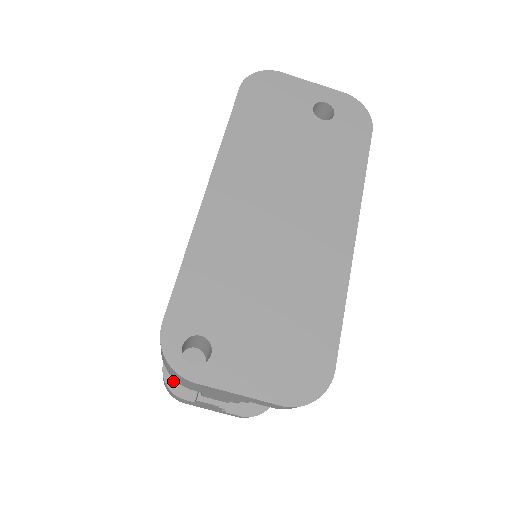
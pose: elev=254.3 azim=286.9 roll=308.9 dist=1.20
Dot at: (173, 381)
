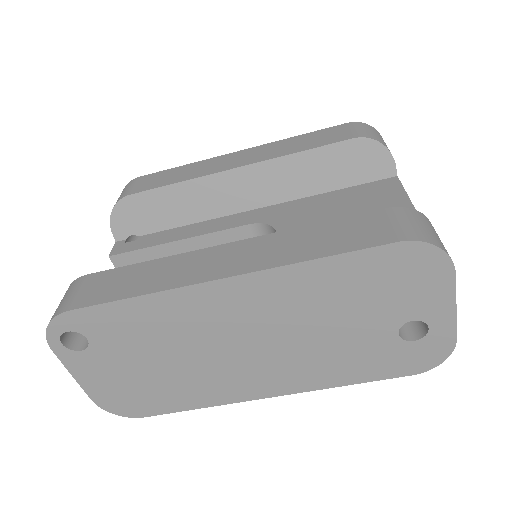
Dot at: (119, 214)
